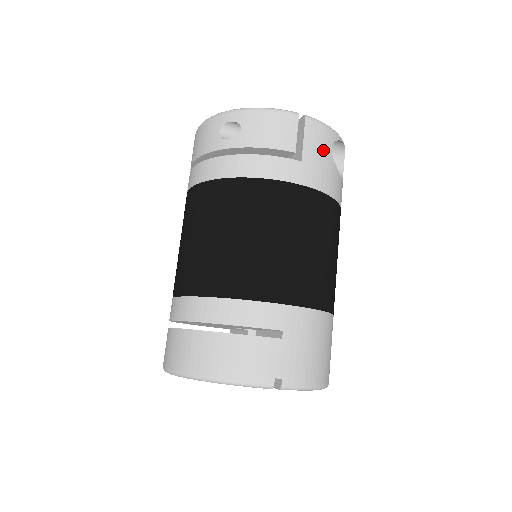
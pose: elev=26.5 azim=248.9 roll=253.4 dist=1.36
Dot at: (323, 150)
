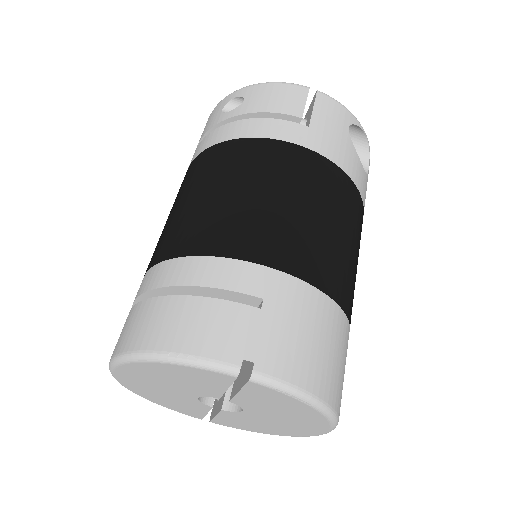
Dot at: (337, 125)
